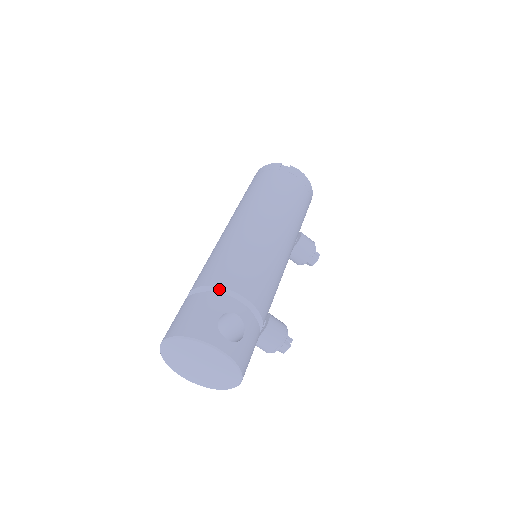
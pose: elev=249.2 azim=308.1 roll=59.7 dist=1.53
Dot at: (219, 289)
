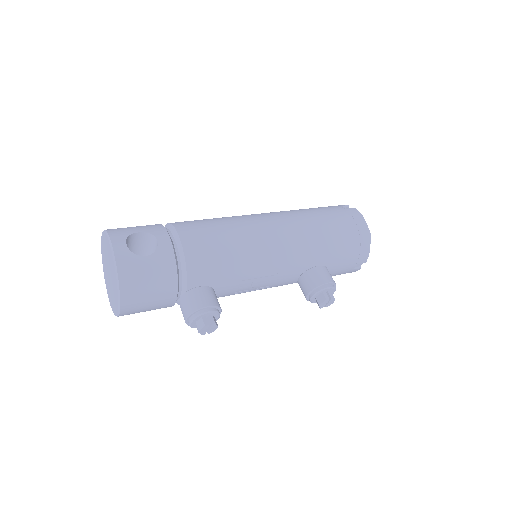
Dot at: (170, 226)
